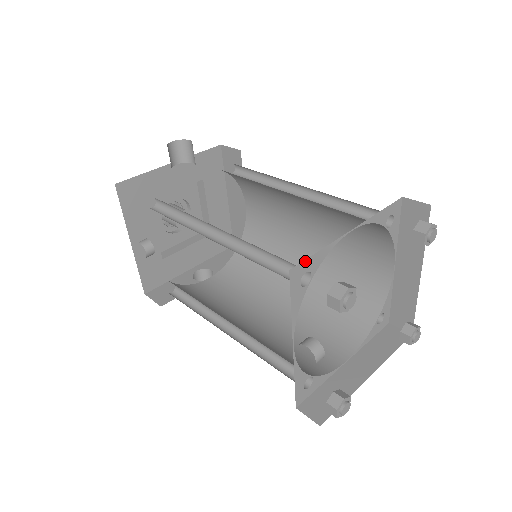
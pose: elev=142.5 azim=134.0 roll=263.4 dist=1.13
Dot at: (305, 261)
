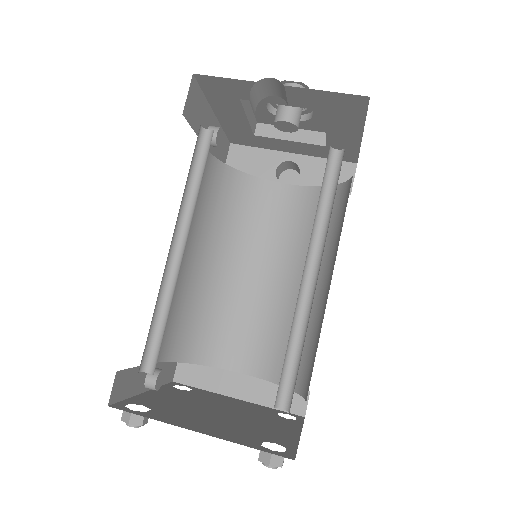
Dot at: occluded
